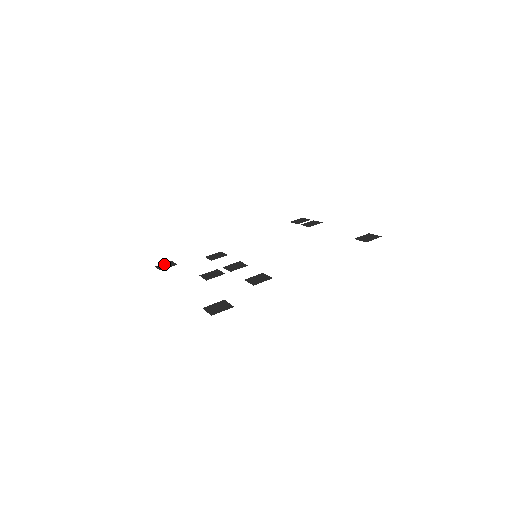
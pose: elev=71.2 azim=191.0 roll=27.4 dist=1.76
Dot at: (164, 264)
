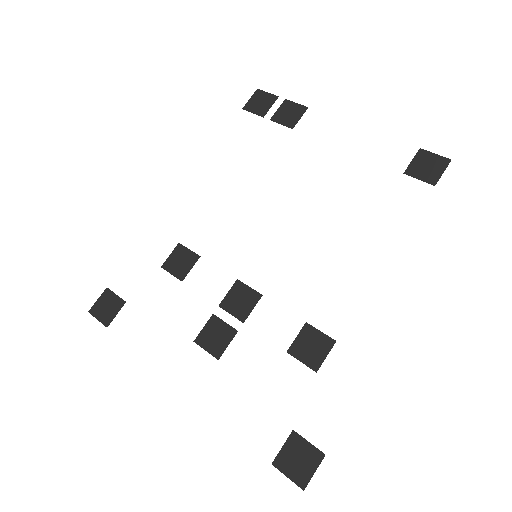
Dot at: (100, 303)
